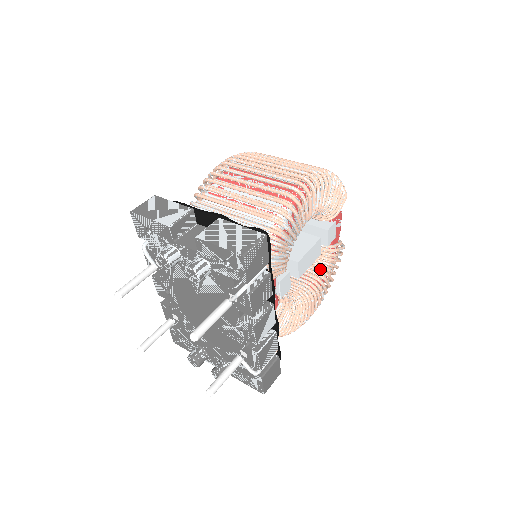
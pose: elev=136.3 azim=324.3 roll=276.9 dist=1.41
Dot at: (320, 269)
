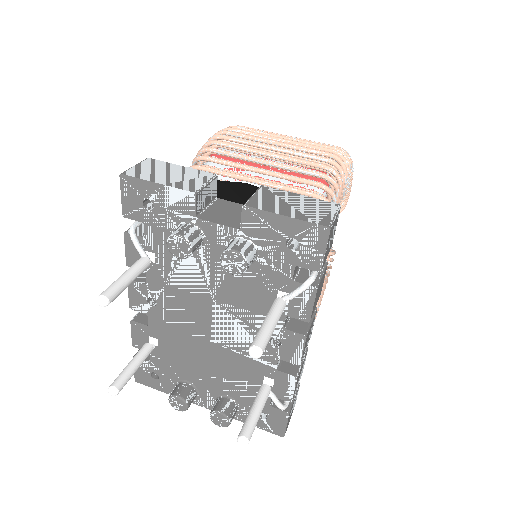
Dot at: occluded
